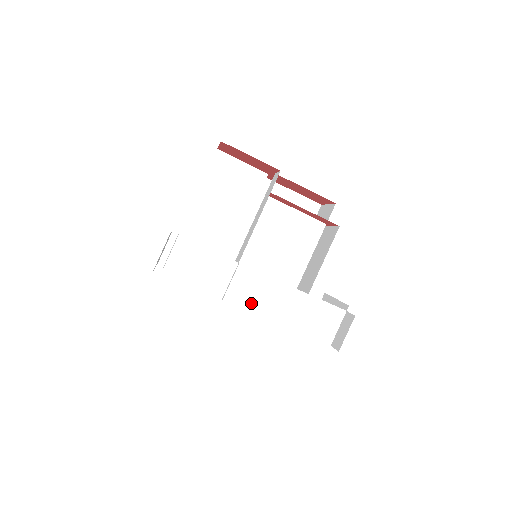
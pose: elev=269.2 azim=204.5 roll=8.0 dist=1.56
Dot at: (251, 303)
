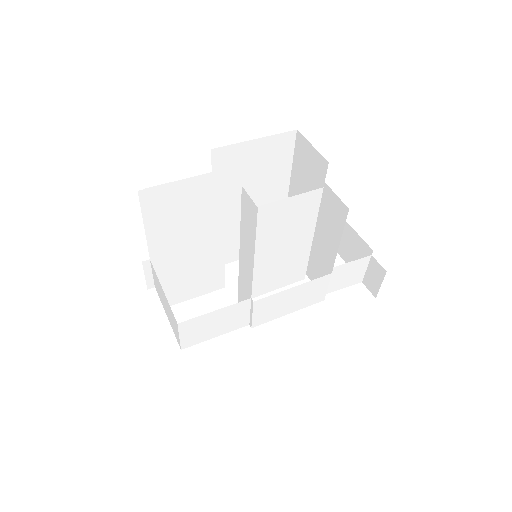
Dot at: (279, 313)
